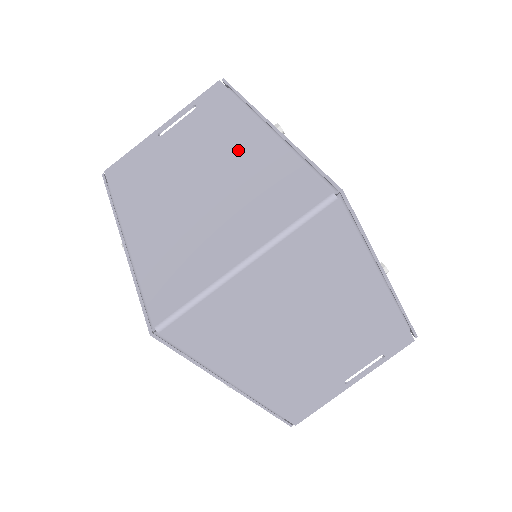
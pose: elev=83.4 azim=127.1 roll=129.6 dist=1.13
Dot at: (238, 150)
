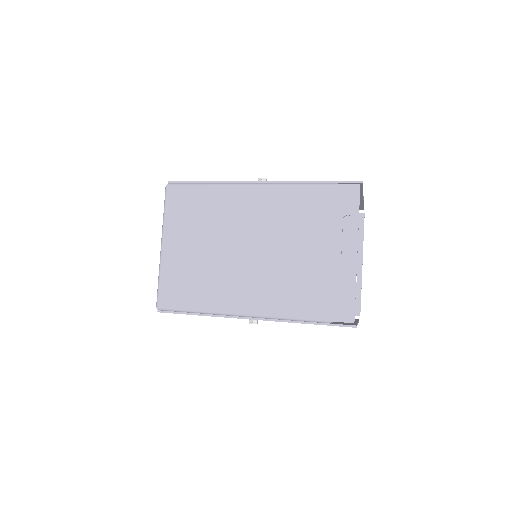
Dot at: occluded
